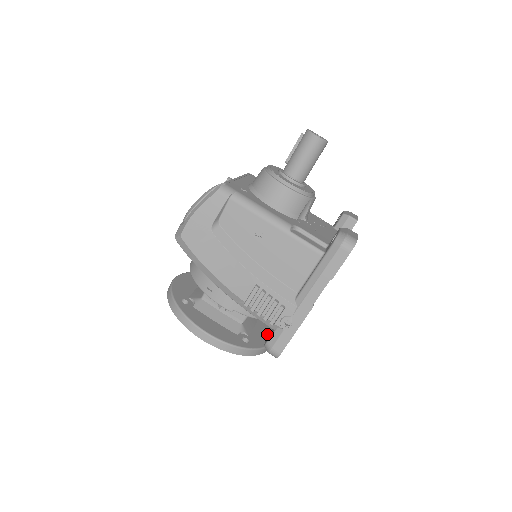
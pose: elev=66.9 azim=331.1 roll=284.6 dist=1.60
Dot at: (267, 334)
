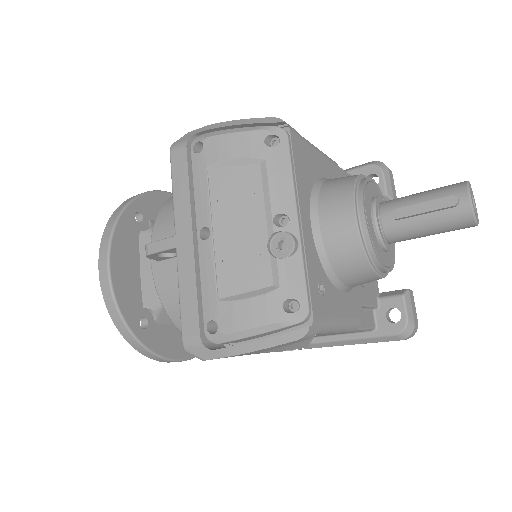
Dot at: occluded
